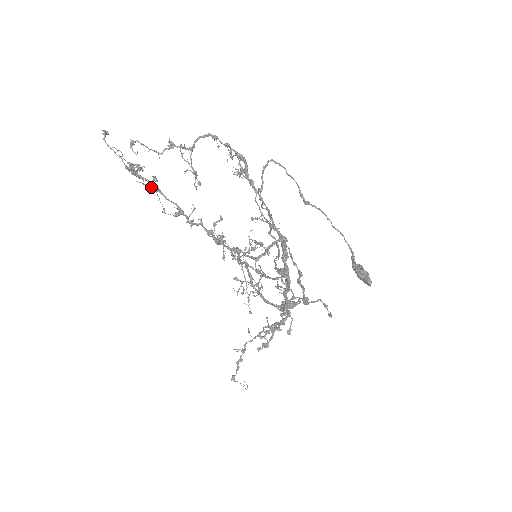
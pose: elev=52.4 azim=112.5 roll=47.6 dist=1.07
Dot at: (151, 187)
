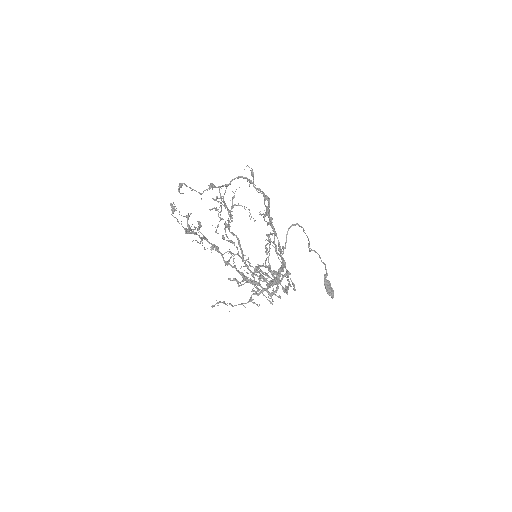
Dot at: occluded
